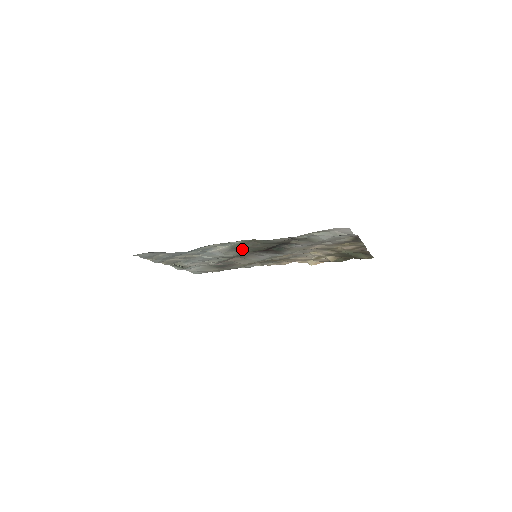
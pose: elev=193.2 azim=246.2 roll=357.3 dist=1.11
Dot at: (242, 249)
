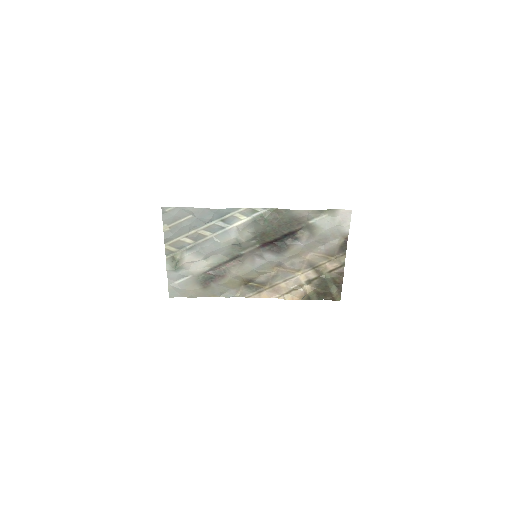
Dot at: (262, 222)
